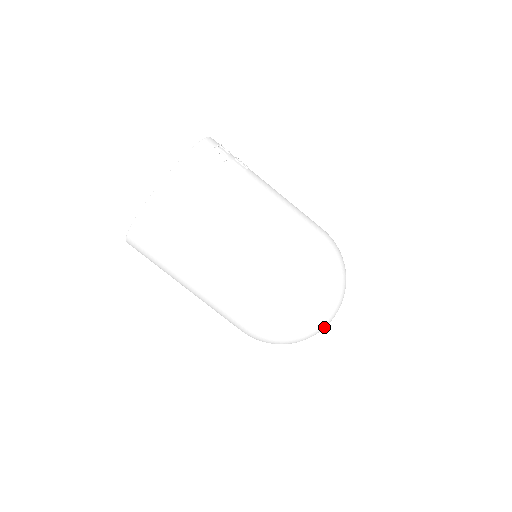
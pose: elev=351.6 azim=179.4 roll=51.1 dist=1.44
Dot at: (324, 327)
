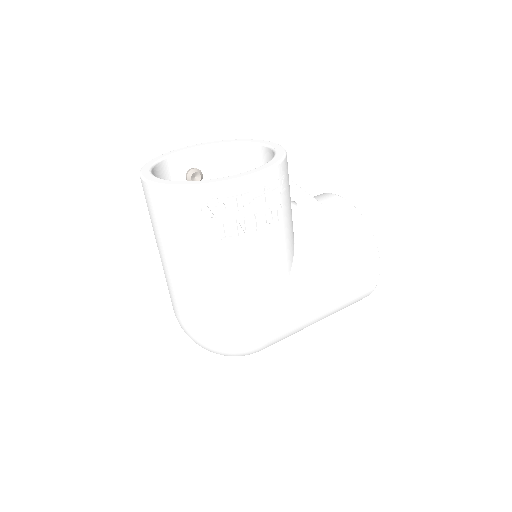
Dot at: occluded
